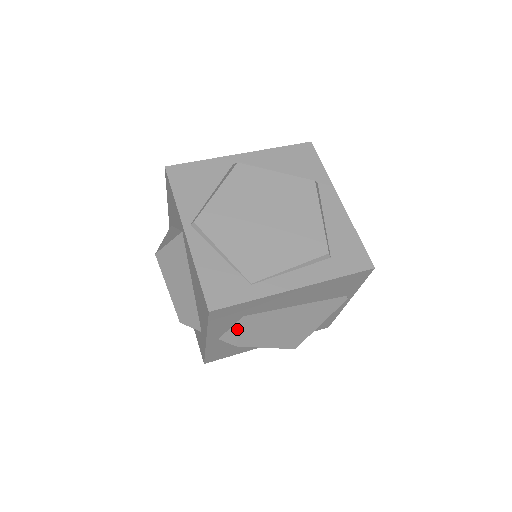
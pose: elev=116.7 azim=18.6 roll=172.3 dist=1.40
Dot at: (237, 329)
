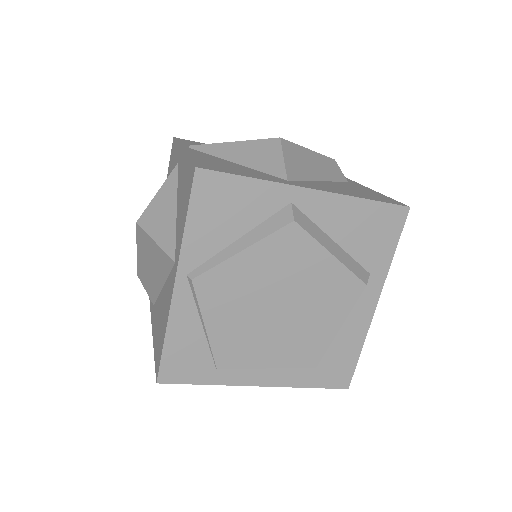
Dot at: occluded
